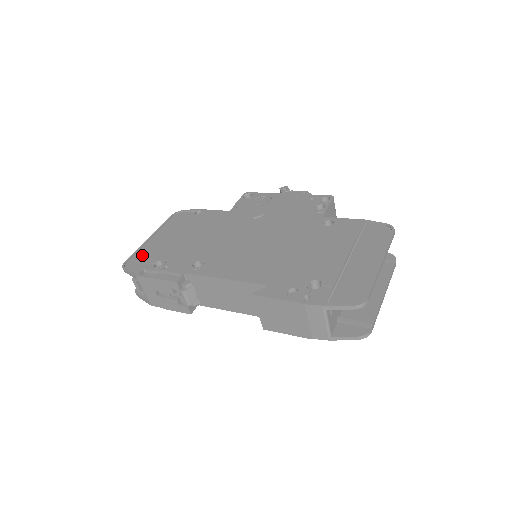
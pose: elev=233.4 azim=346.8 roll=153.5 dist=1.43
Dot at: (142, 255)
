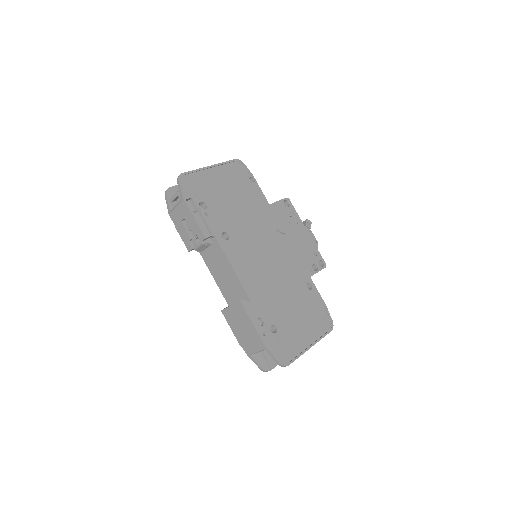
Dot at: (197, 180)
